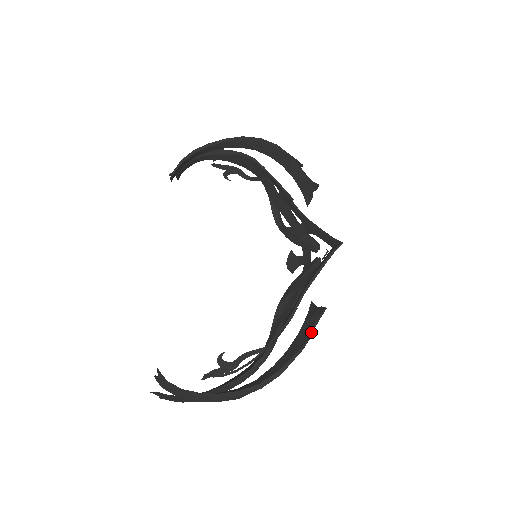
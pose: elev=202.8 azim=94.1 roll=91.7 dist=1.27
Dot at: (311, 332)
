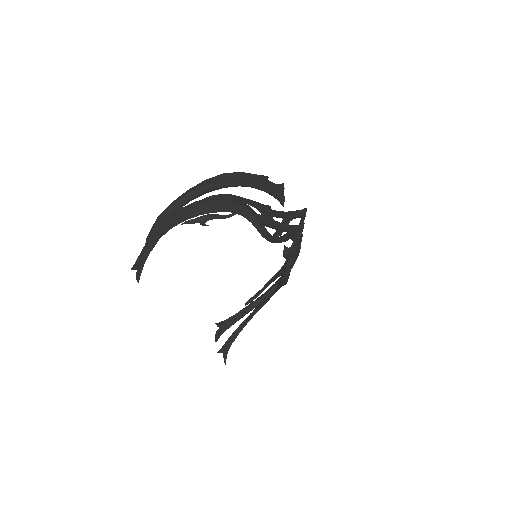
Dot at: (272, 183)
